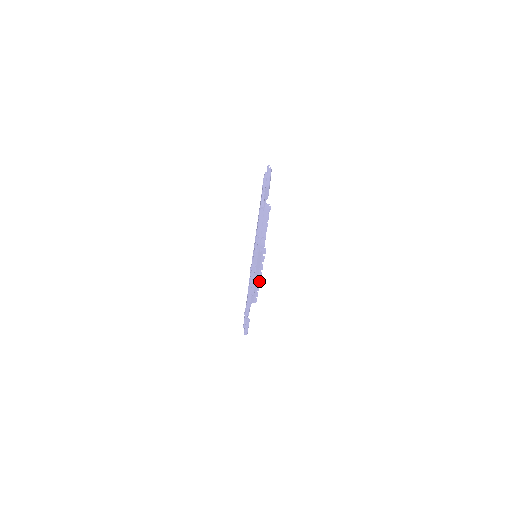
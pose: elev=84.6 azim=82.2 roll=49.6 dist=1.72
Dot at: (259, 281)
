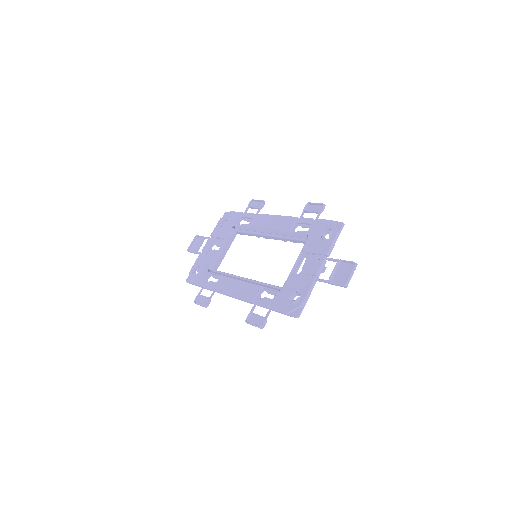
Dot at: occluded
